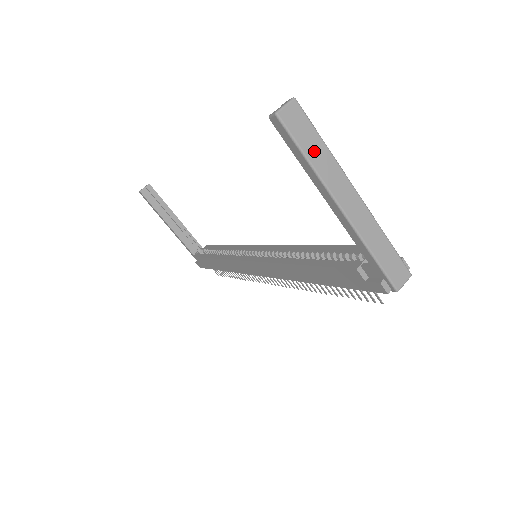
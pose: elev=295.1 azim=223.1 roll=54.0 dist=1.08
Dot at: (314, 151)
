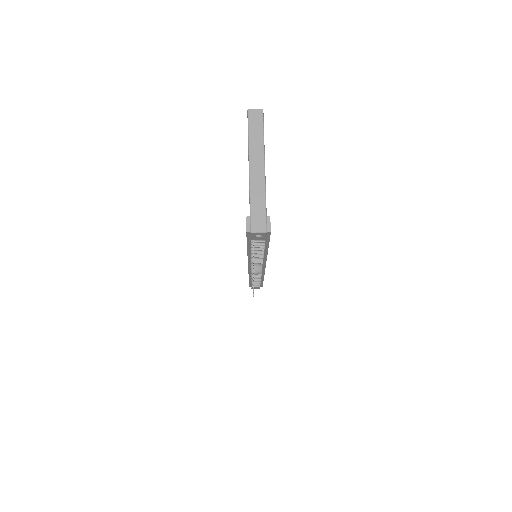
Dot at: (255, 135)
